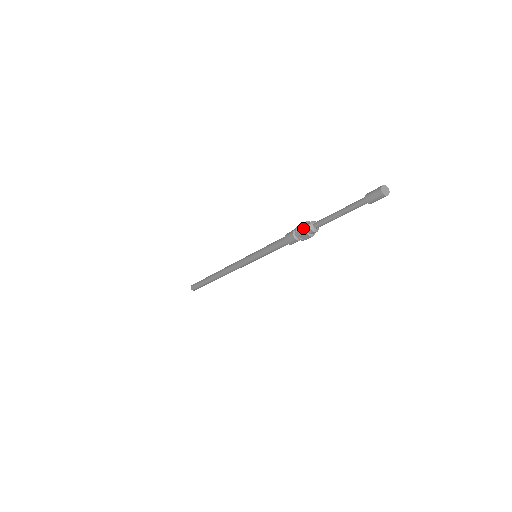
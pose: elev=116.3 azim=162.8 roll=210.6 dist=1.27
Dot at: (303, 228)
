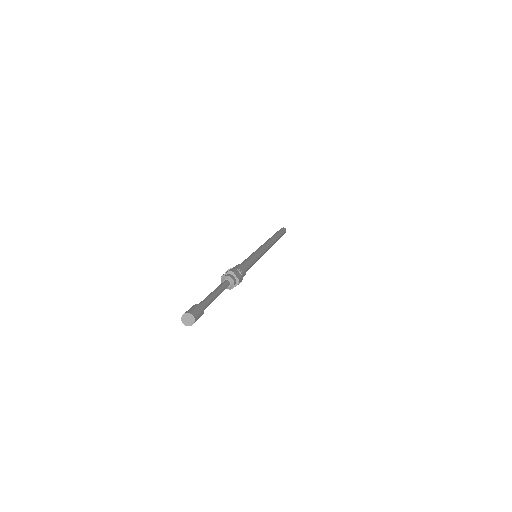
Dot at: occluded
